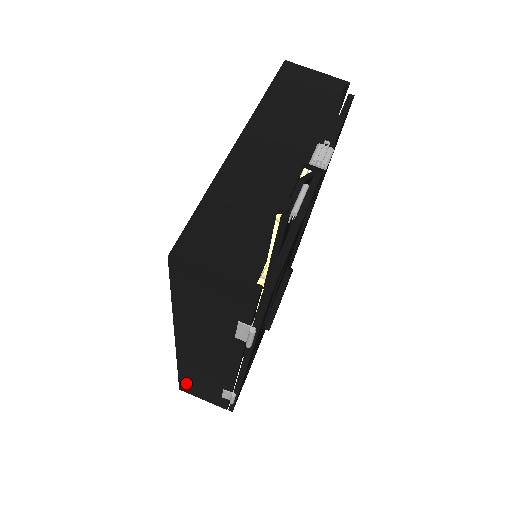
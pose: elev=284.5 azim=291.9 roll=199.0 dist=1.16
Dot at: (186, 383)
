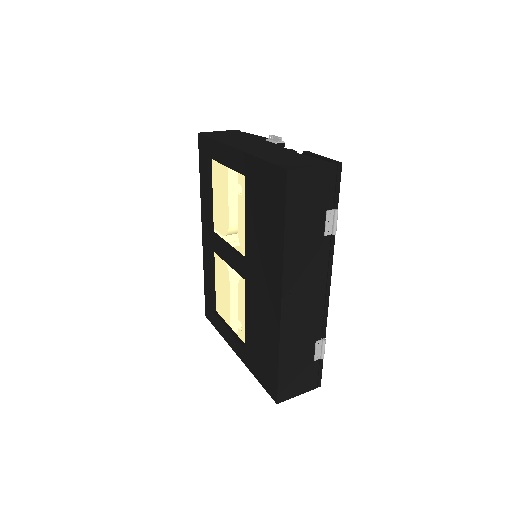
Dot at: (284, 378)
